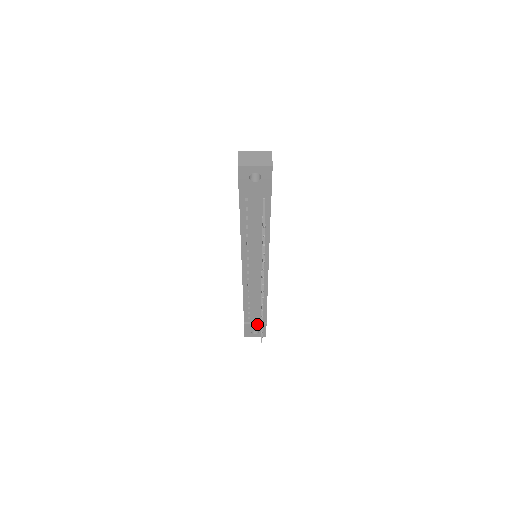
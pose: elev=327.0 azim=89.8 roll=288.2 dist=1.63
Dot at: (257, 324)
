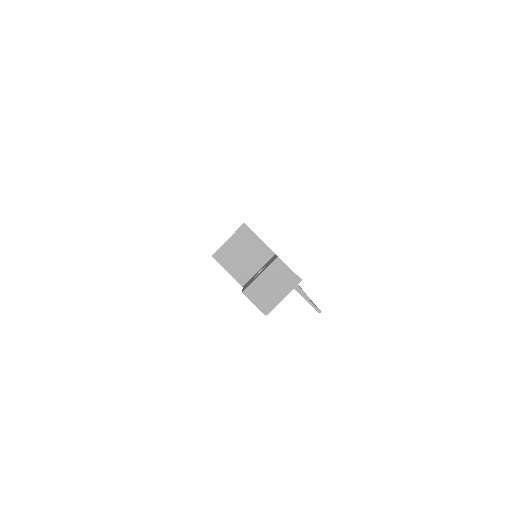
Dot at: occluded
